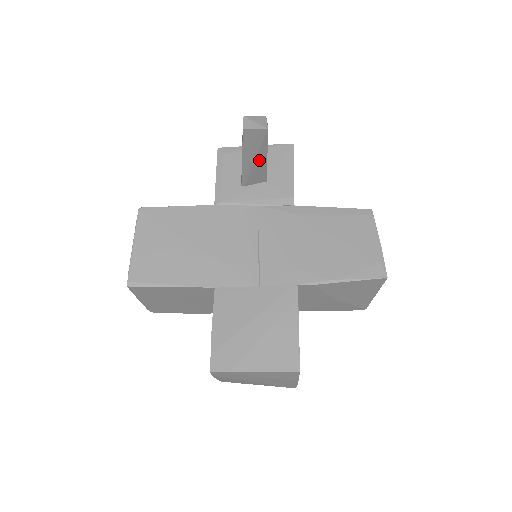
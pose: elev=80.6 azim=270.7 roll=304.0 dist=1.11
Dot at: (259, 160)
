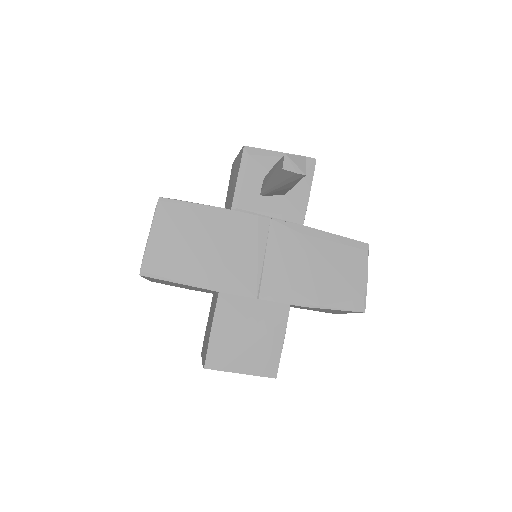
Dot at: (285, 186)
